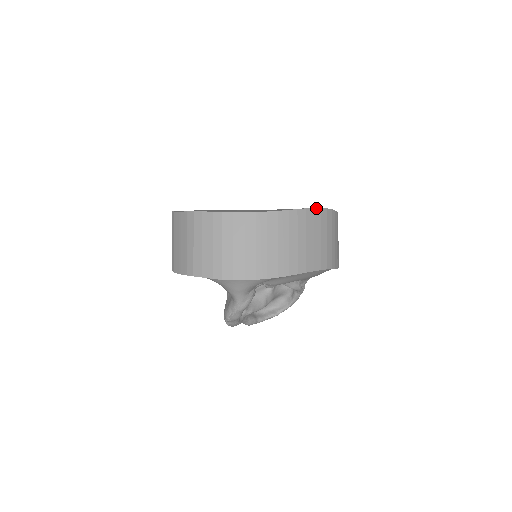
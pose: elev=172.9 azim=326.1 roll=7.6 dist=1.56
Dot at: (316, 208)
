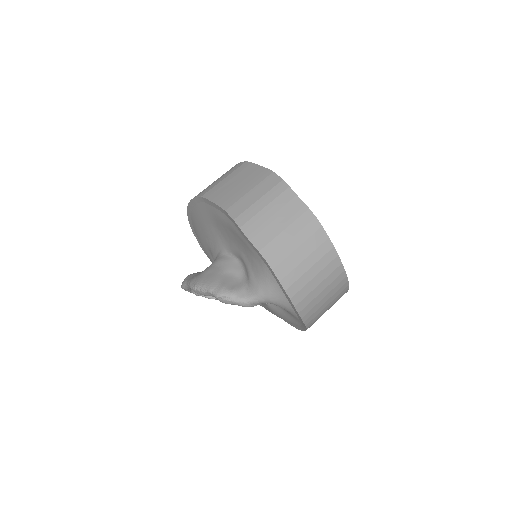
Dot at: occluded
